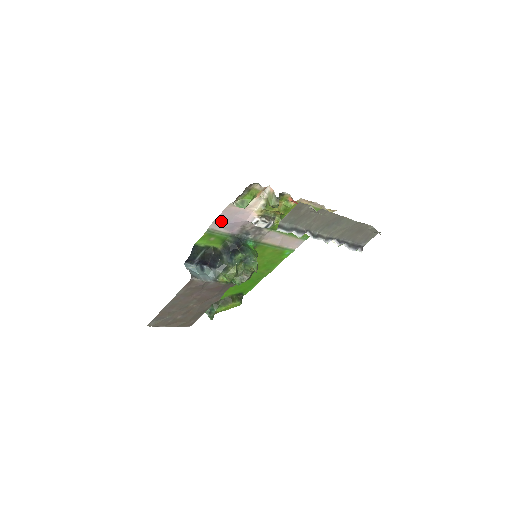
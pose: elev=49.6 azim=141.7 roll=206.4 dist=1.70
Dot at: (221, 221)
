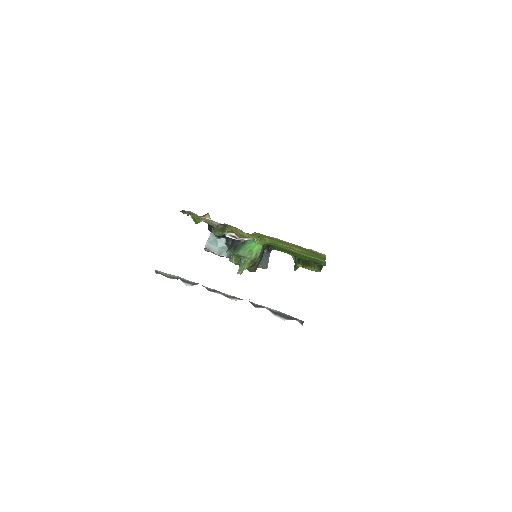
Dot at: occluded
